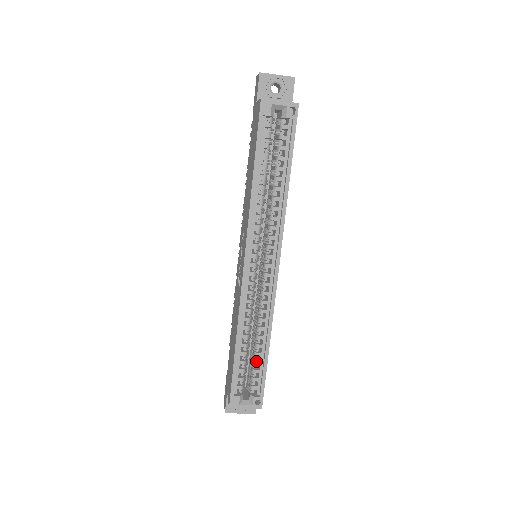
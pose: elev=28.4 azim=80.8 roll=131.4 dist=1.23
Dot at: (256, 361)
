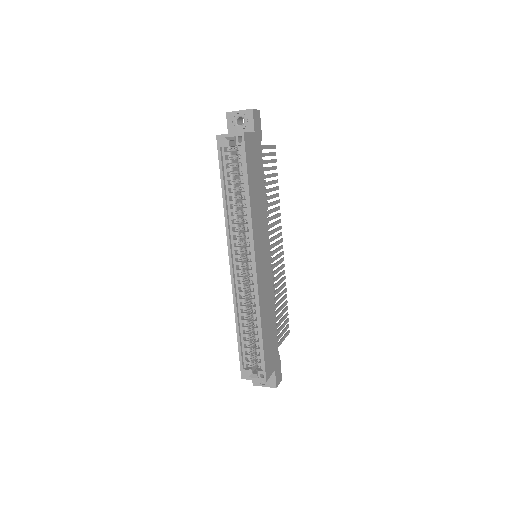
Dot at: (256, 342)
